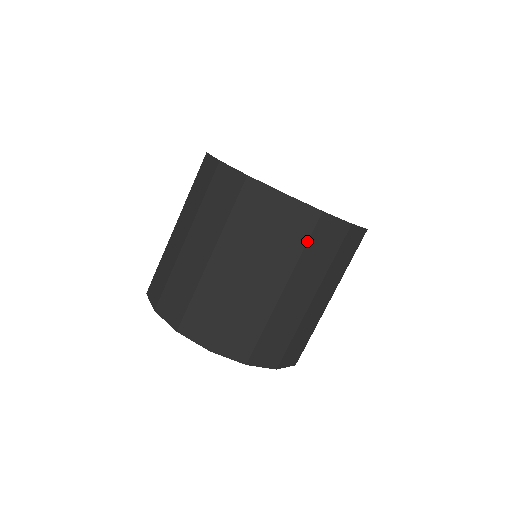
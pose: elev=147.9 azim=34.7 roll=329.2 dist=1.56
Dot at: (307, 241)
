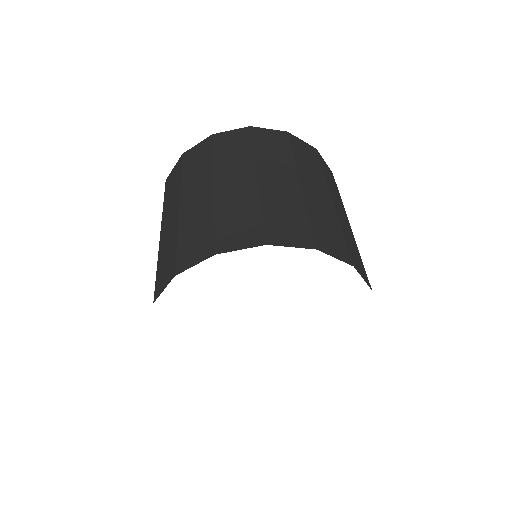
Dot at: (338, 190)
